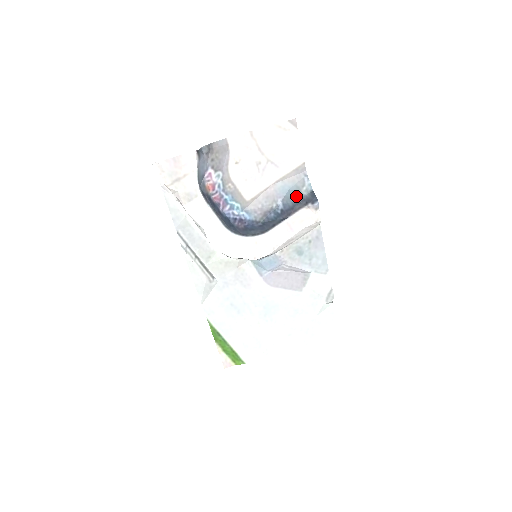
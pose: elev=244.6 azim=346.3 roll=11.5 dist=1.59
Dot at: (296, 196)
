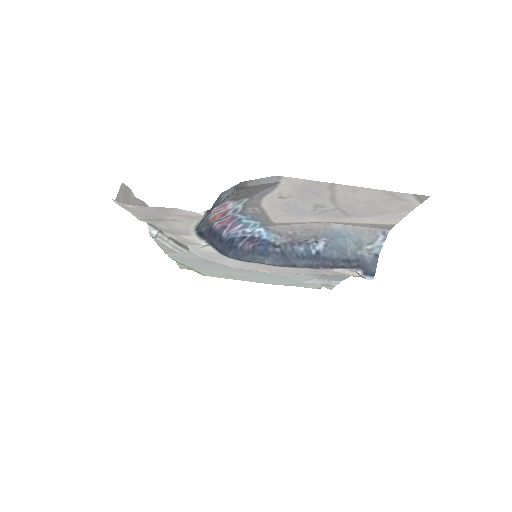
Dot at: (350, 251)
